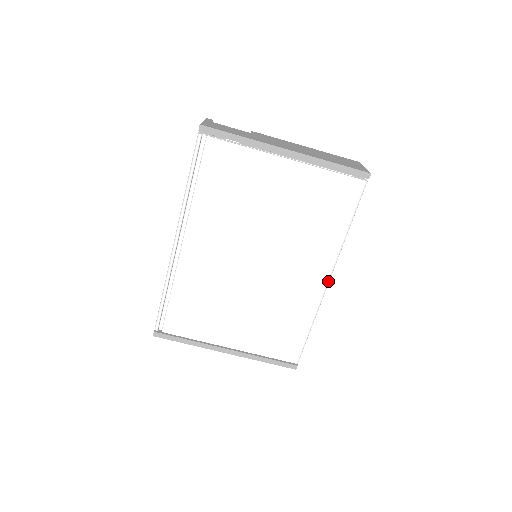
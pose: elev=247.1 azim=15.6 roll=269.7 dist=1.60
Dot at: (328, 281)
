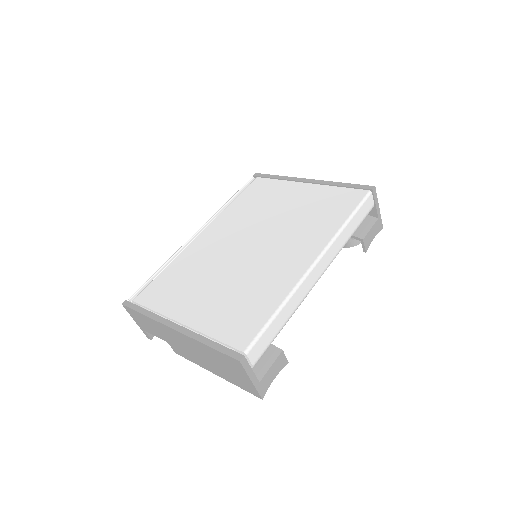
Dot at: (315, 262)
